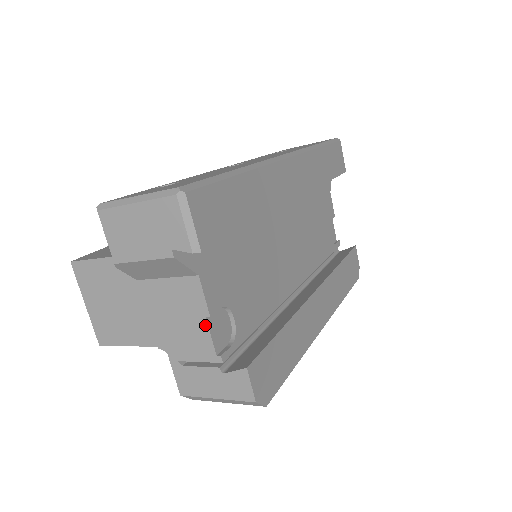
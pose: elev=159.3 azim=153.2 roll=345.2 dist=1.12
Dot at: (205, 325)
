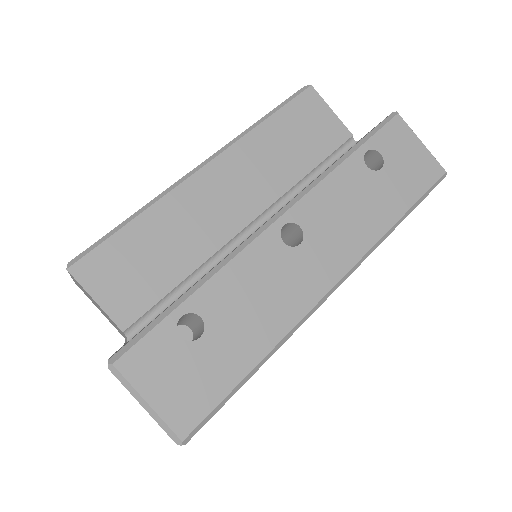
Dot at: occluded
